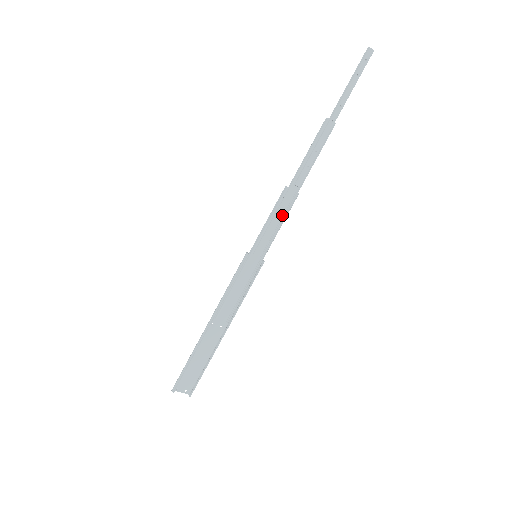
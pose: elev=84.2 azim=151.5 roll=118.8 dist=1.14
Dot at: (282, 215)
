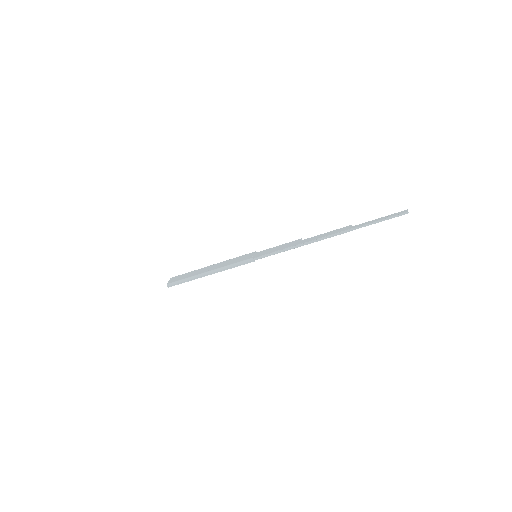
Dot at: (285, 246)
